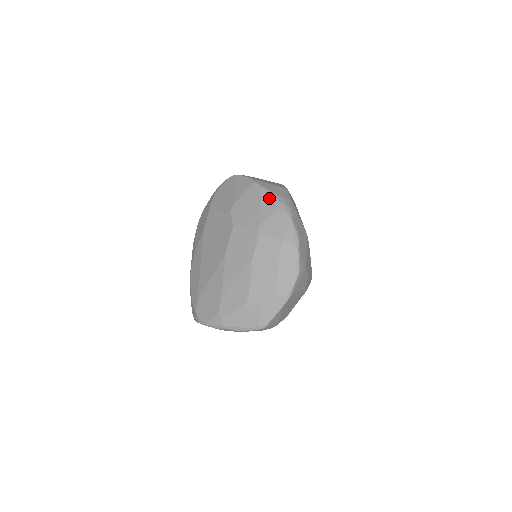
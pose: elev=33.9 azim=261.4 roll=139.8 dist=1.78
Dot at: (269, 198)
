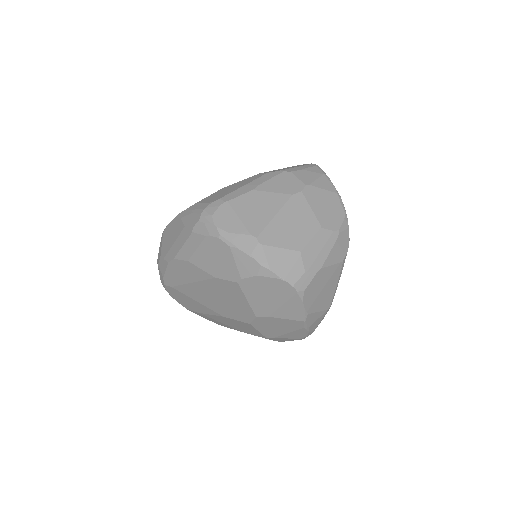
Dot at: (302, 334)
